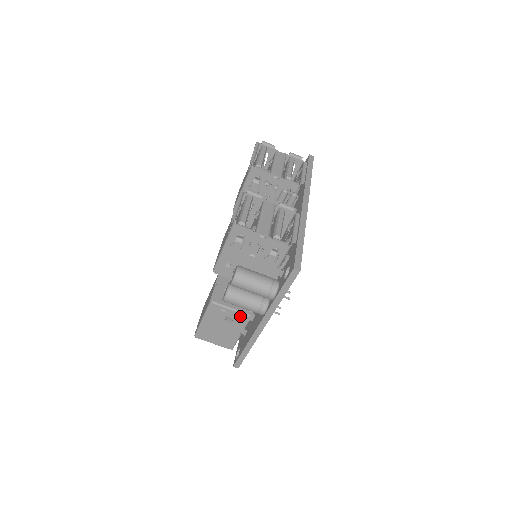
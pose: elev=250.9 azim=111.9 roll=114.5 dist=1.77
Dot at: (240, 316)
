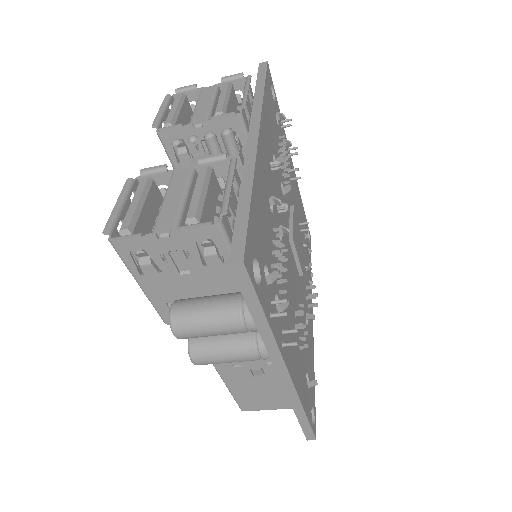
Dot at: (267, 363)
